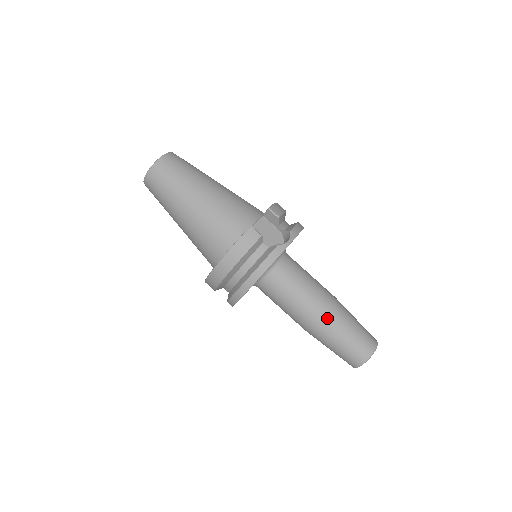
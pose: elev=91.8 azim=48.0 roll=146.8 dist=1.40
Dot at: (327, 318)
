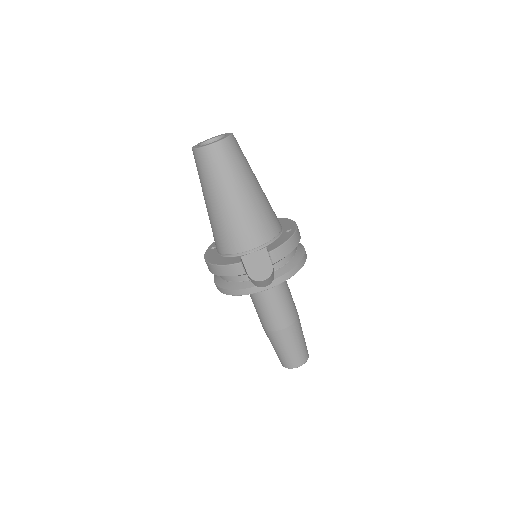
Dot at: (274, 333)
